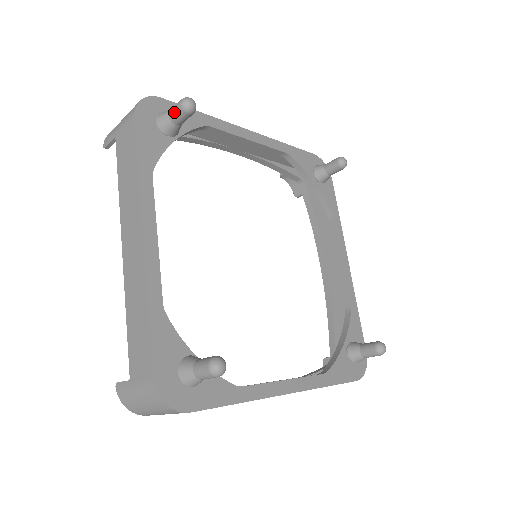
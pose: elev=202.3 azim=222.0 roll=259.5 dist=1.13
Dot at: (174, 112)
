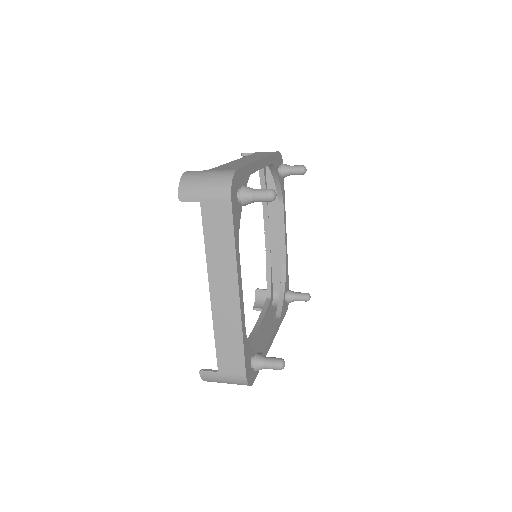
Dot at: (260, 199)
